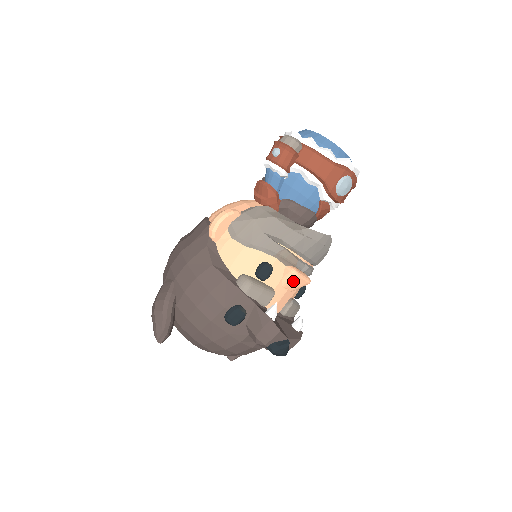
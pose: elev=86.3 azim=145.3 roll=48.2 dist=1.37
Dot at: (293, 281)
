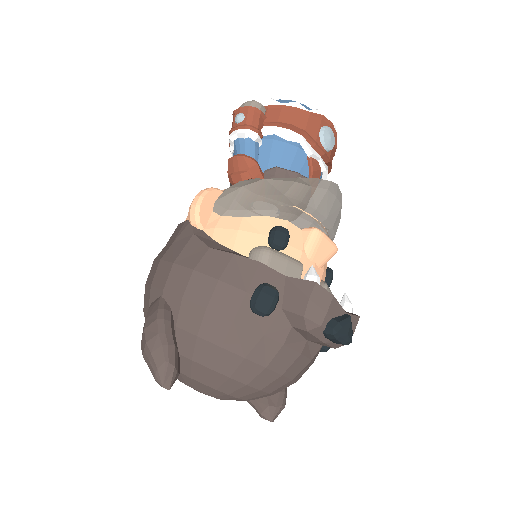
Dot at: (318, 245)
